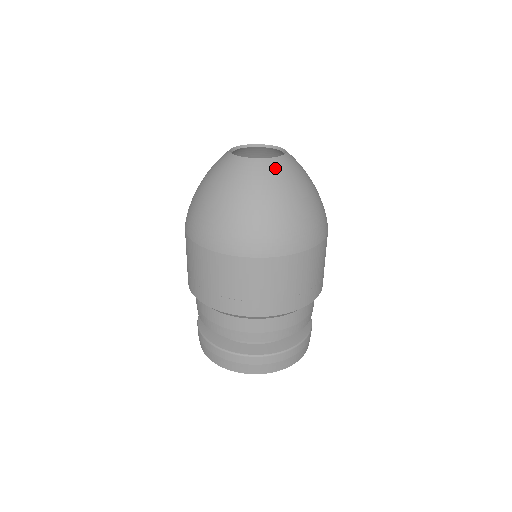
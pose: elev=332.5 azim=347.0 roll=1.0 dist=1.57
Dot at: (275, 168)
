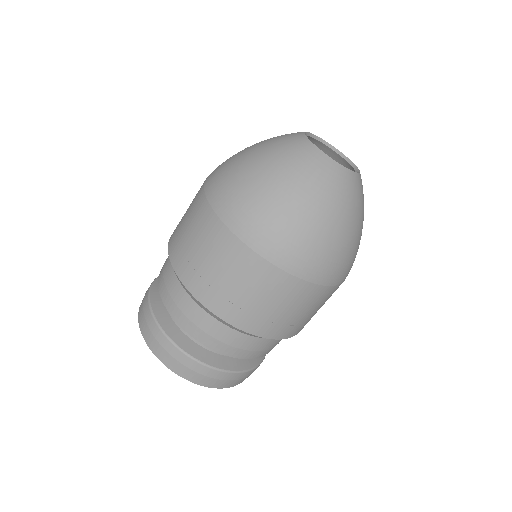
Dot at: (334, 174)
